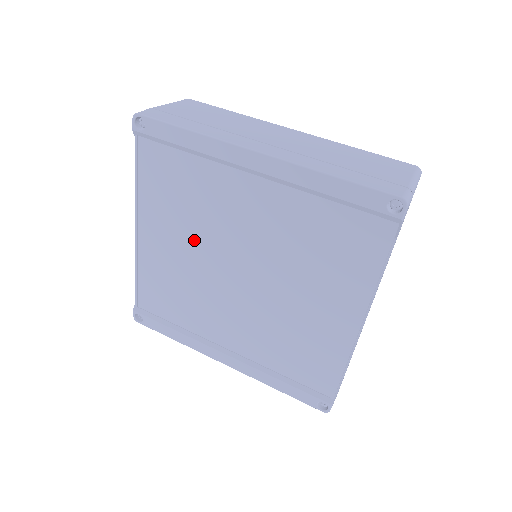
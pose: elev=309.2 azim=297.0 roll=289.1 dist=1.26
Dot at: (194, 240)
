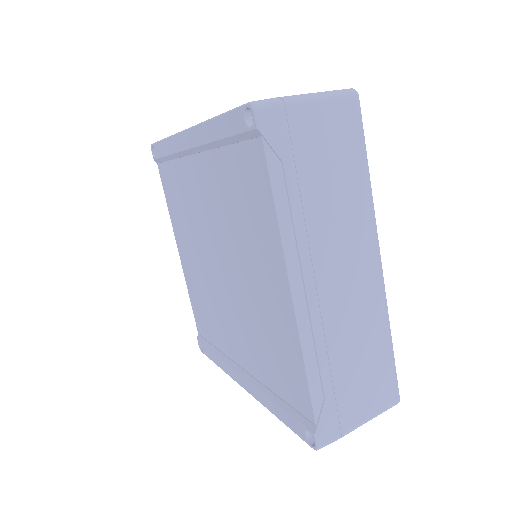
Dot at: (197, 244)
